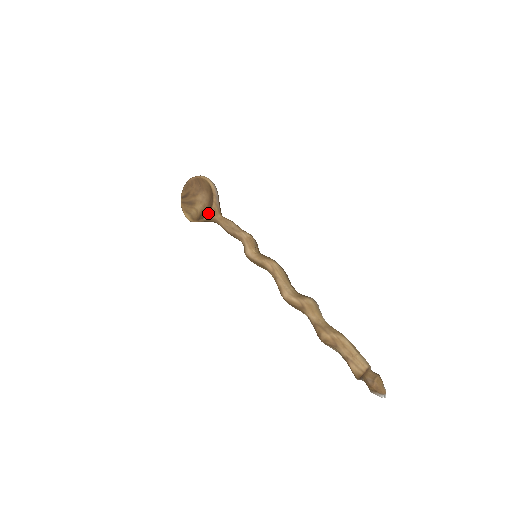
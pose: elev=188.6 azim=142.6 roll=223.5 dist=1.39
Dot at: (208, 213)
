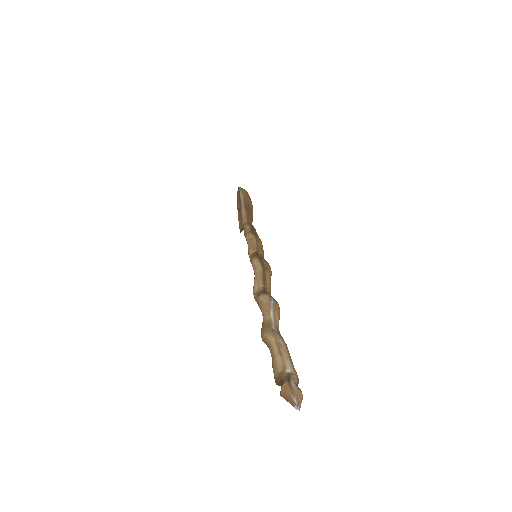
Dot at: occluded
